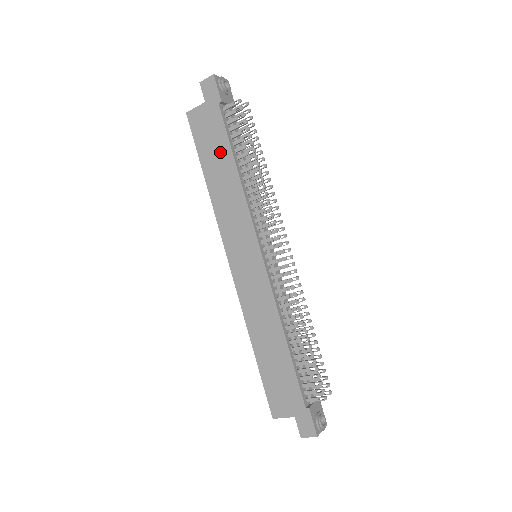
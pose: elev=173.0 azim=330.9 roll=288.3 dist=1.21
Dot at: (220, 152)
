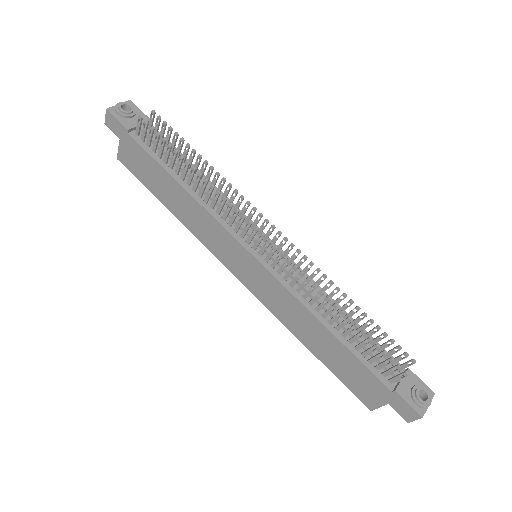
Dot at: (160, 178)
